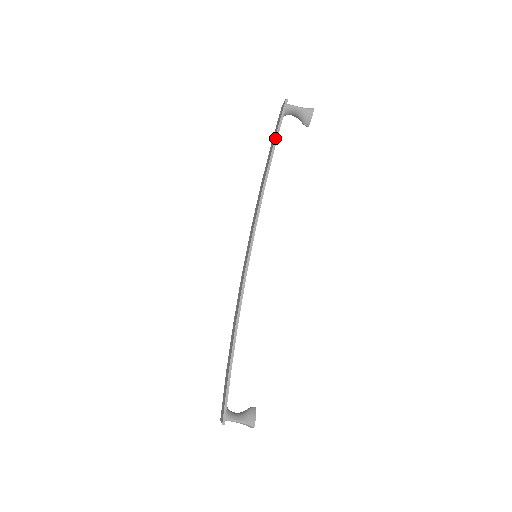
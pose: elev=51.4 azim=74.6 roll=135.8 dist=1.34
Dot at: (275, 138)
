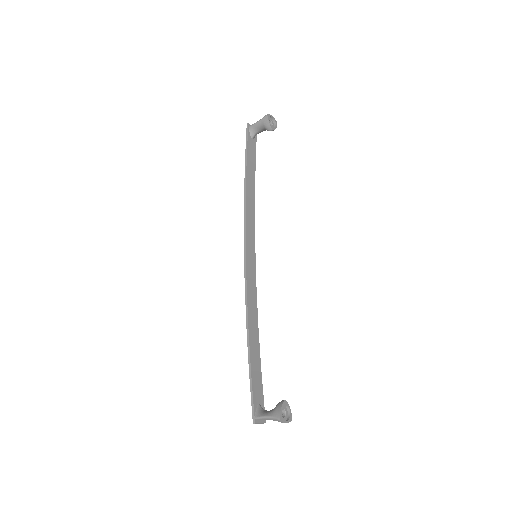
Dot at: (245, 156)
